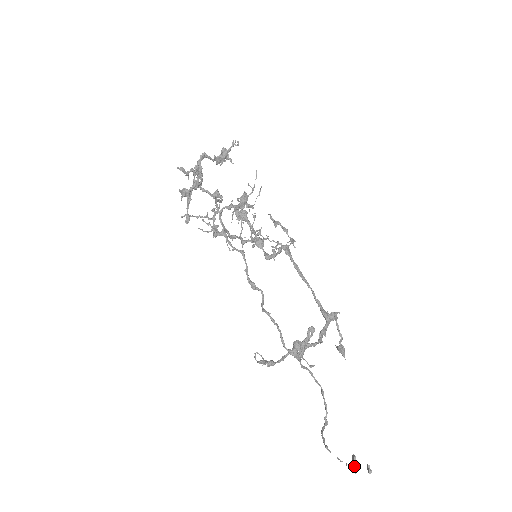
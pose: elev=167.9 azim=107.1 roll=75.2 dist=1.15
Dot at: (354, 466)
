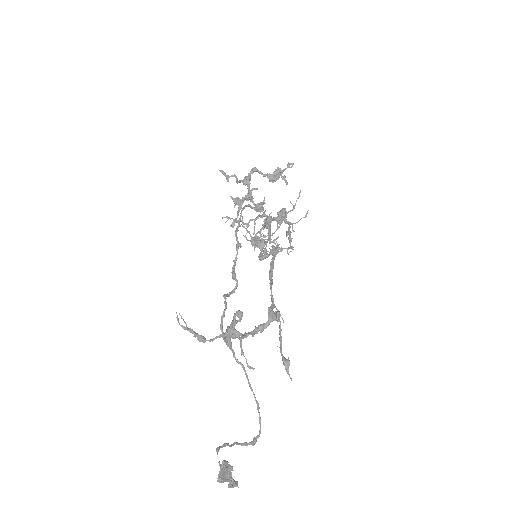
Dot at: (220, 472)
